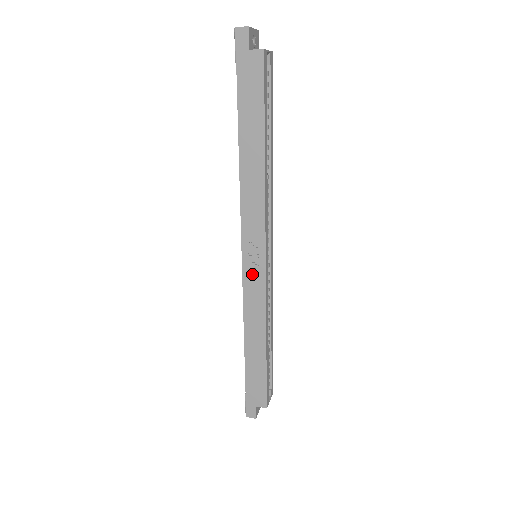
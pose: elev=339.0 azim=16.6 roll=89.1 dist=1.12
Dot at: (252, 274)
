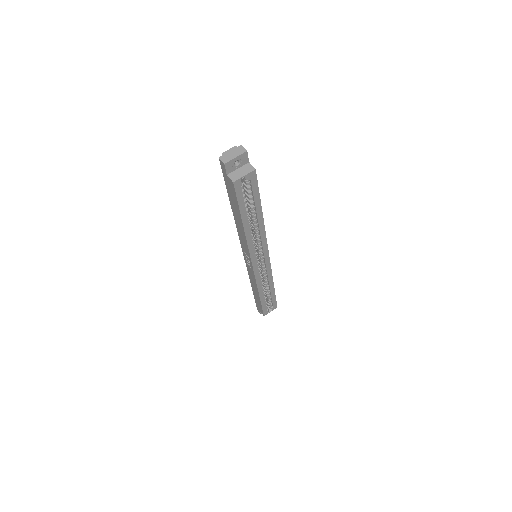
Dot at: (249, 266)
